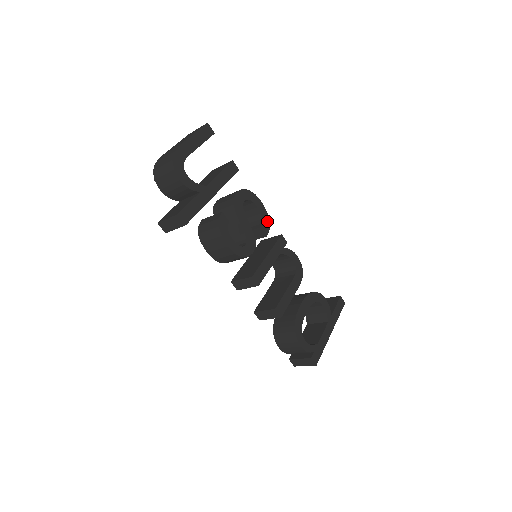
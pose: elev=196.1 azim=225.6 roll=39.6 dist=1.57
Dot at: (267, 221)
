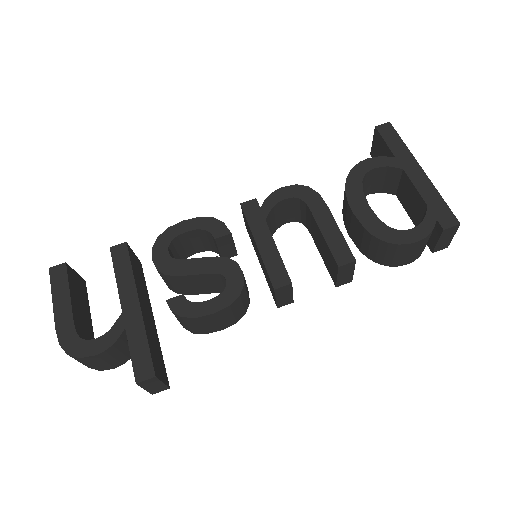
Dot at: (211, 223)
